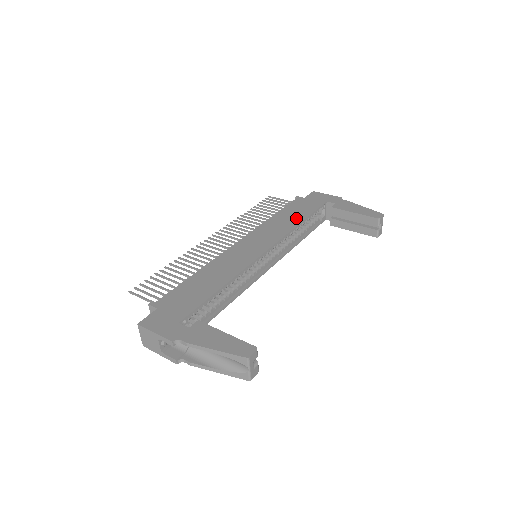
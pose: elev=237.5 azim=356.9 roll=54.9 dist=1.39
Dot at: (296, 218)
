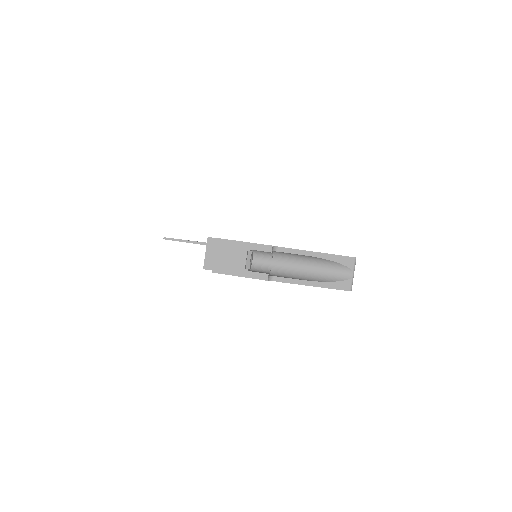
Dot at: occluded
